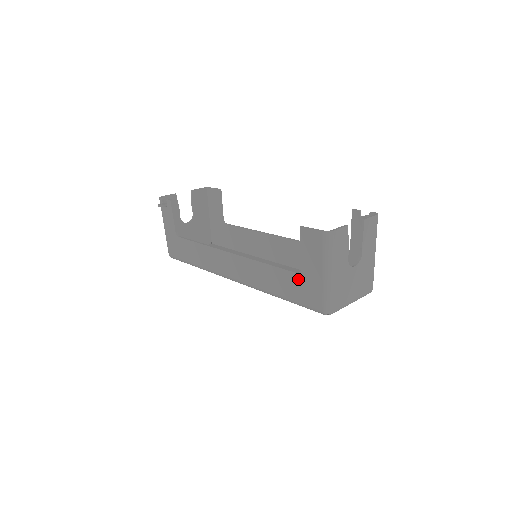
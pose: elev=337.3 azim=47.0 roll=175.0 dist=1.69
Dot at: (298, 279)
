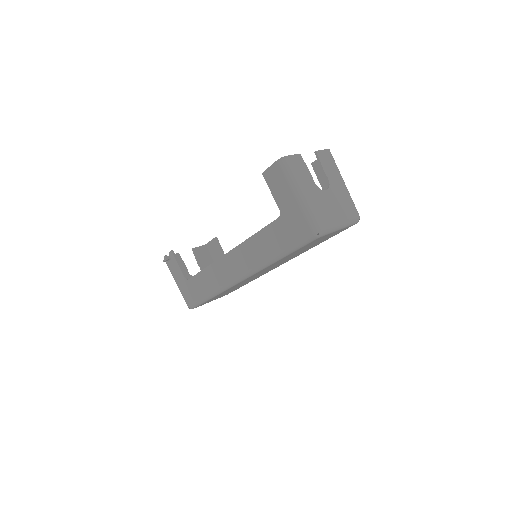
Dot at: (282, 222)
